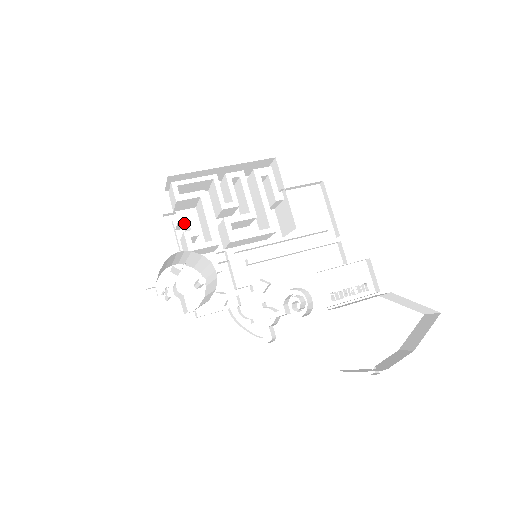
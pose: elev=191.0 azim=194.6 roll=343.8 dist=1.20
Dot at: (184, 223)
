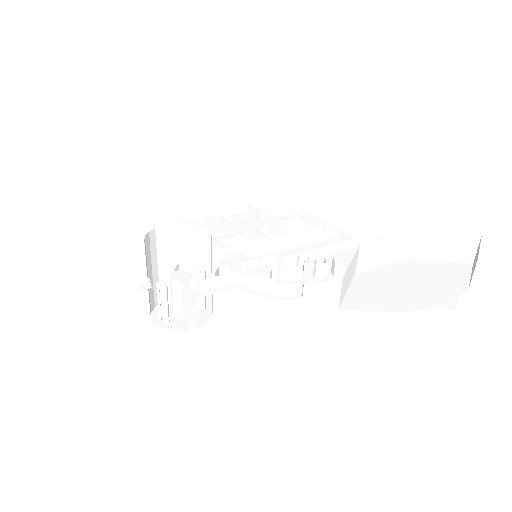
Dot at: occluded
